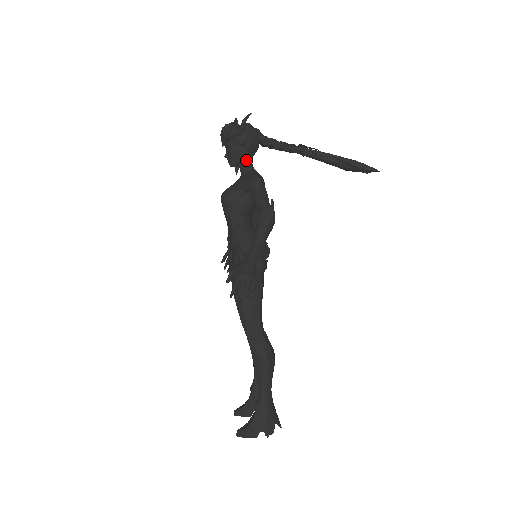
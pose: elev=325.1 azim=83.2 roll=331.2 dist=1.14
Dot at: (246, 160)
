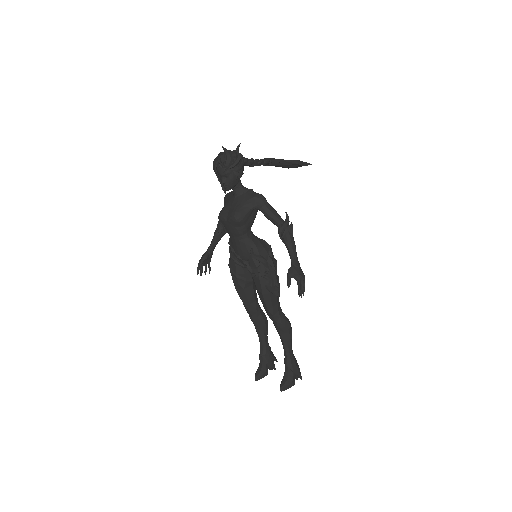
Dot at: (240, 182)
